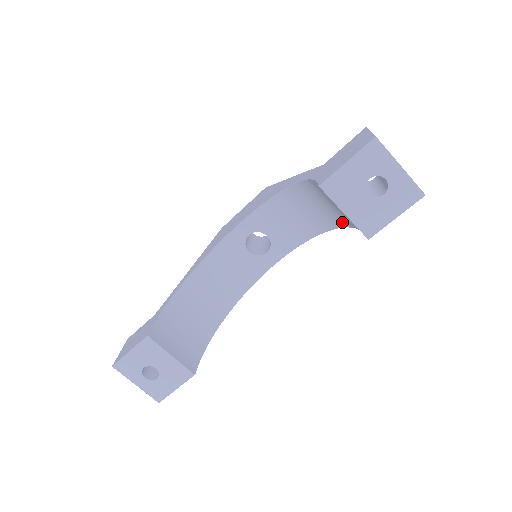
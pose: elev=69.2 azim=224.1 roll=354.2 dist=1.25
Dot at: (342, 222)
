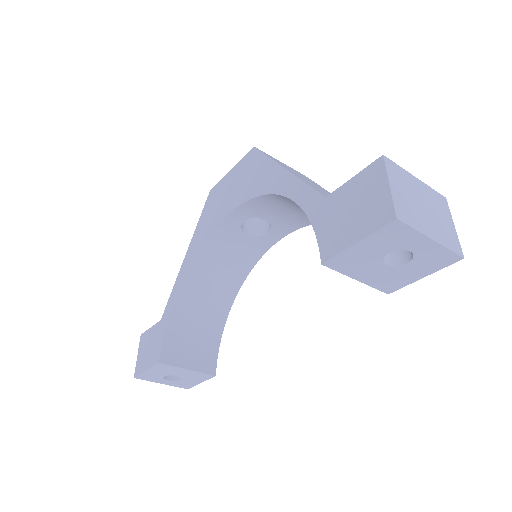
Dot at: occluded
